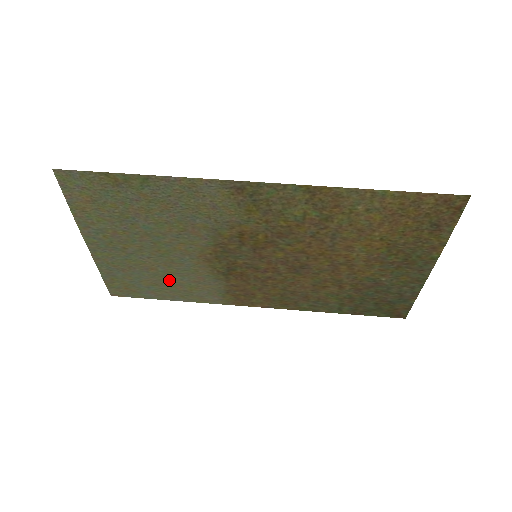
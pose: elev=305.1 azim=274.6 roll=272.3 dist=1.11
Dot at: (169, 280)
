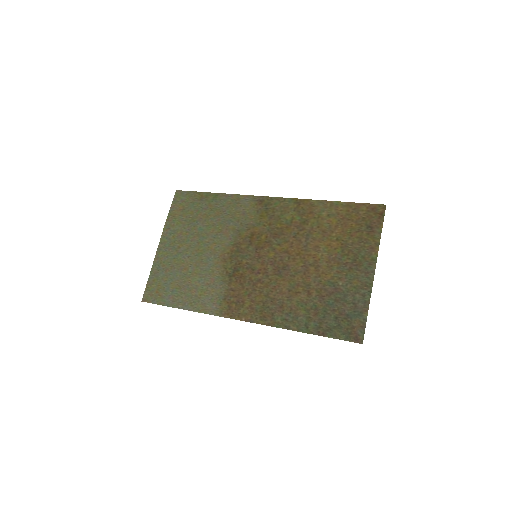
Dot at: (190, 282)
